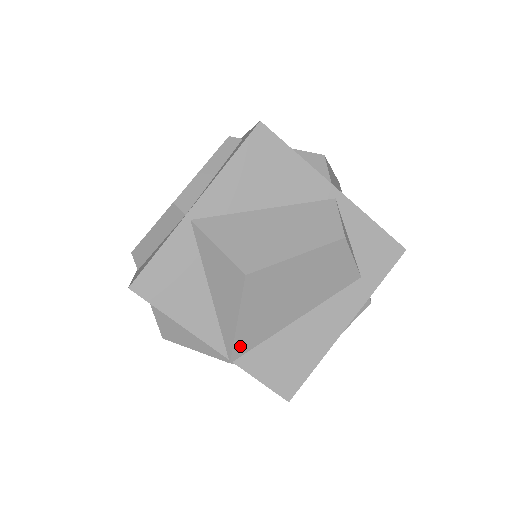
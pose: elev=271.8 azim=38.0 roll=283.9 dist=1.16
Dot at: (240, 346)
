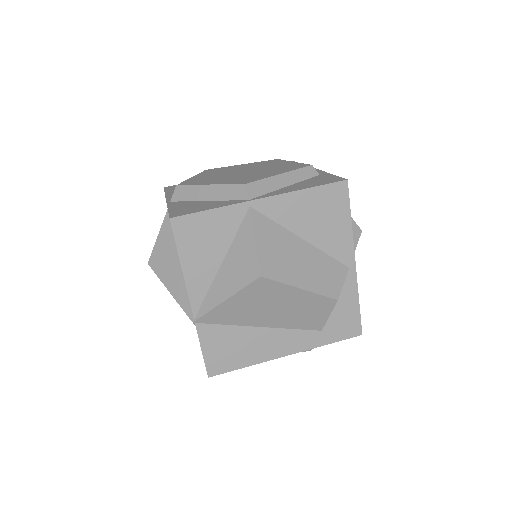
Dot at: (210, 316)
